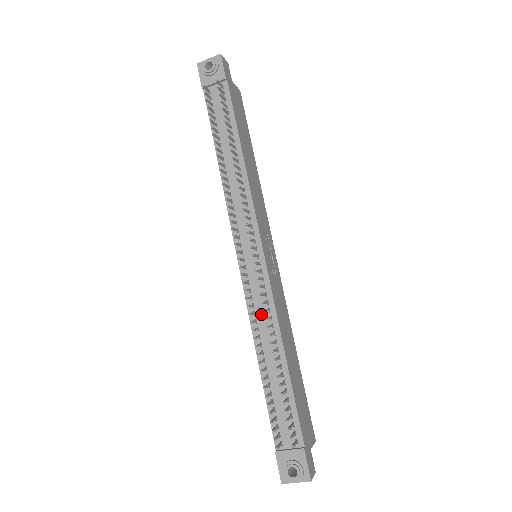
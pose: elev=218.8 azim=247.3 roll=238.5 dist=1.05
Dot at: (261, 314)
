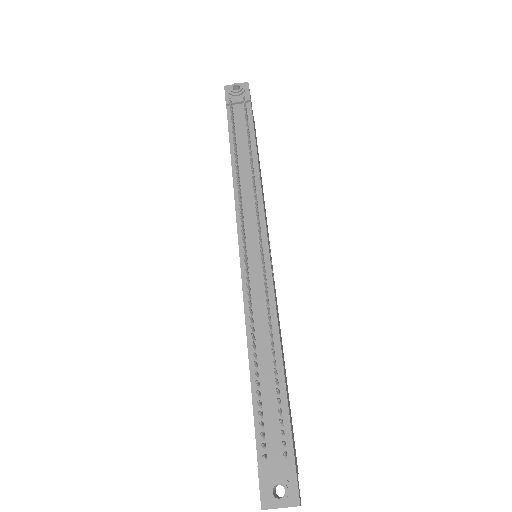
Dot at: (258, 307)
